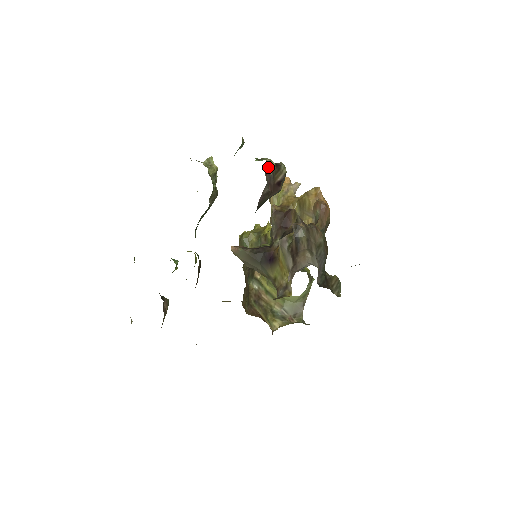
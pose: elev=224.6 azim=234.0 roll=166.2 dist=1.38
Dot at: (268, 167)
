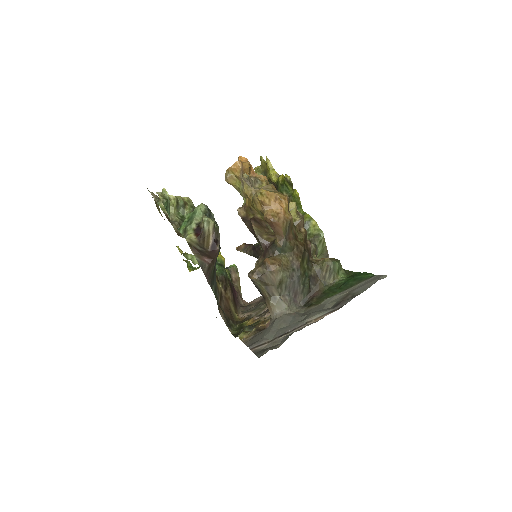
Dot at: (193, 245)
